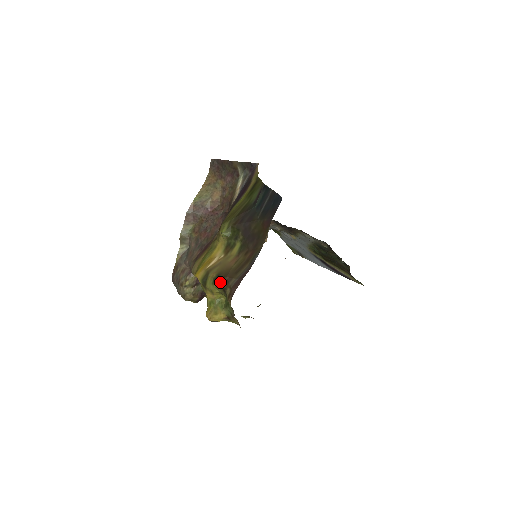
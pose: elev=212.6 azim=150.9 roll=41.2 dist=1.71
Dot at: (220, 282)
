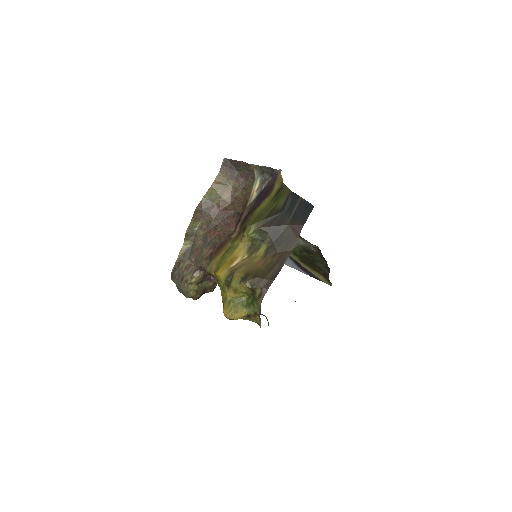
Dot at: (250, 282)
